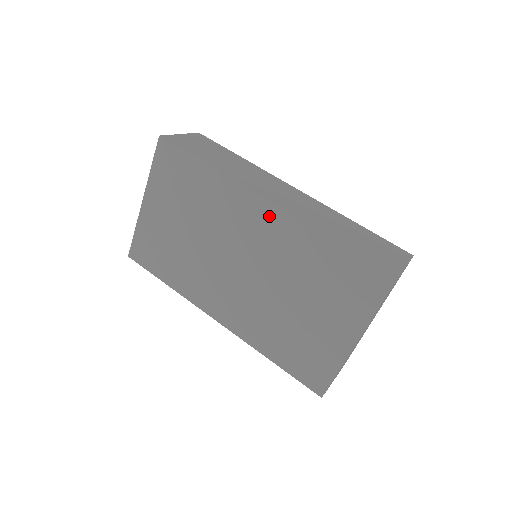
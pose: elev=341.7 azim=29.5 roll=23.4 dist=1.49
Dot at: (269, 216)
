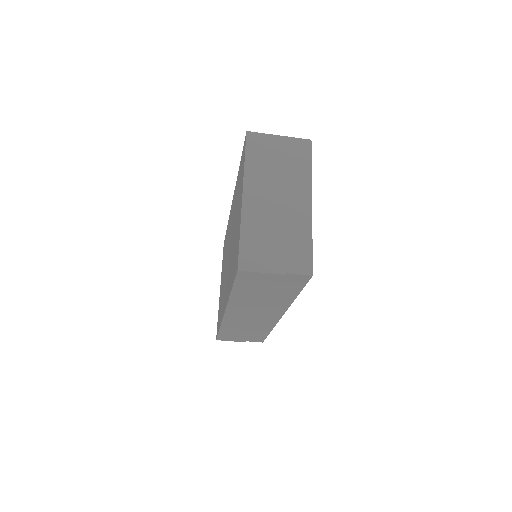
Dot at: occluded
